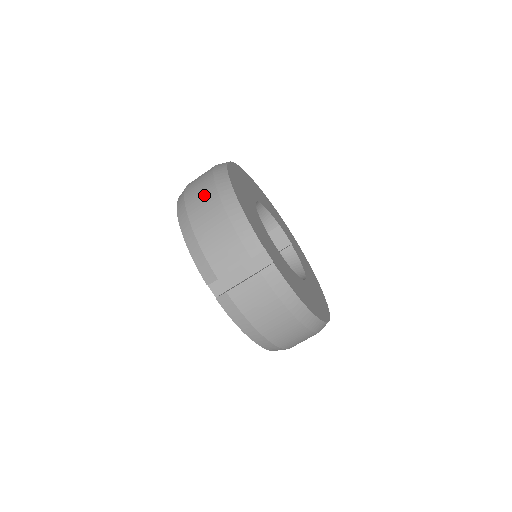
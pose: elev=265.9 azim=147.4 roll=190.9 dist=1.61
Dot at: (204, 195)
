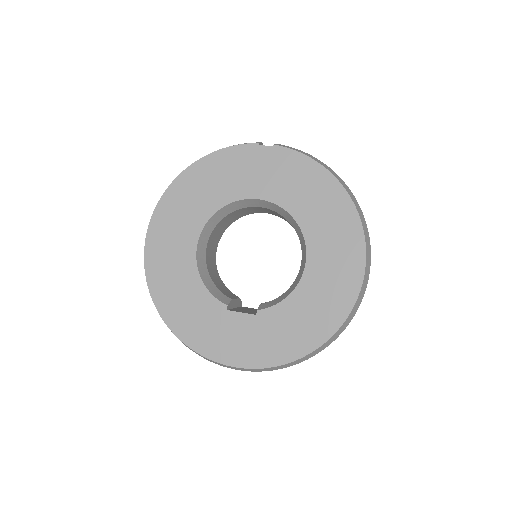
Dot at: occluded
